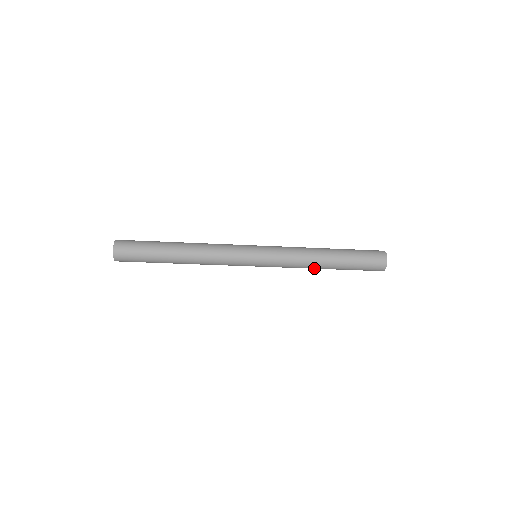
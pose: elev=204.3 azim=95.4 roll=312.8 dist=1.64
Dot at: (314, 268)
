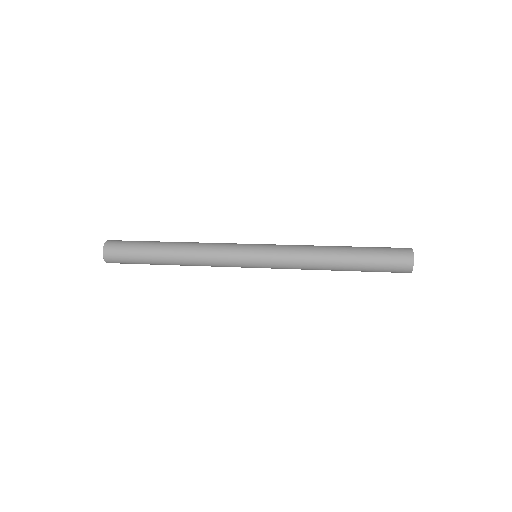
Dot at: occluded
